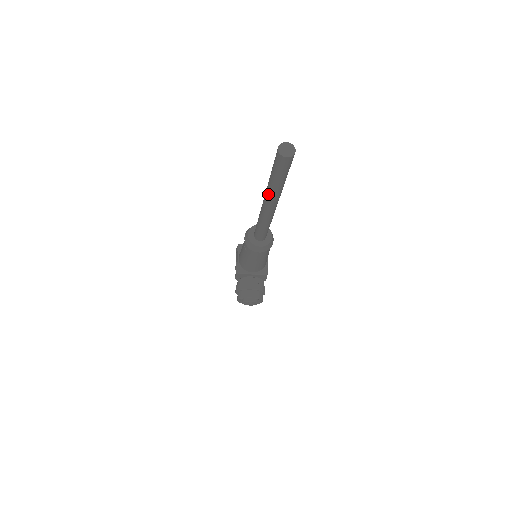
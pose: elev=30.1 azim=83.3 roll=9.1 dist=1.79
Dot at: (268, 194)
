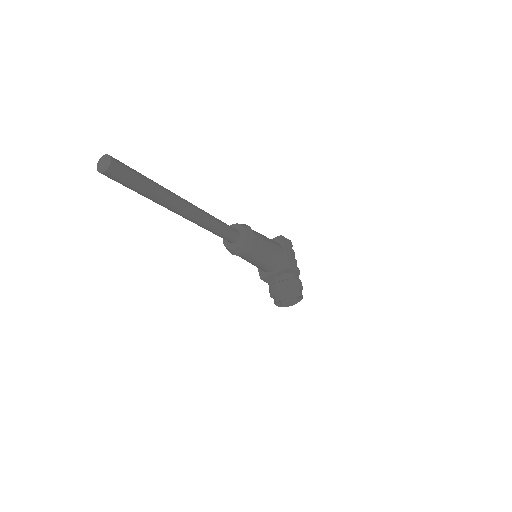
Dot at: occluded
